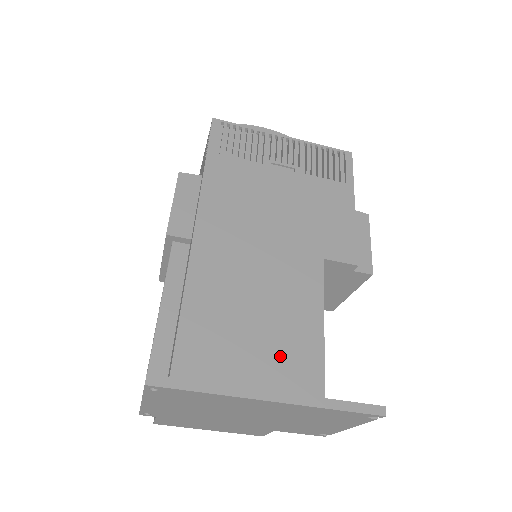
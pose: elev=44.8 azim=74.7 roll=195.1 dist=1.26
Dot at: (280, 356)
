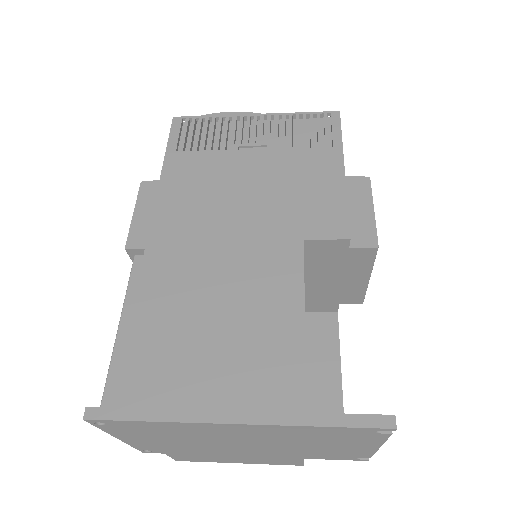
Dot at: (246, 366)
